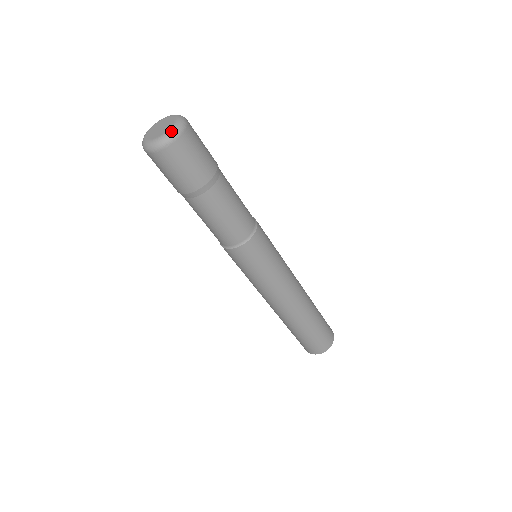
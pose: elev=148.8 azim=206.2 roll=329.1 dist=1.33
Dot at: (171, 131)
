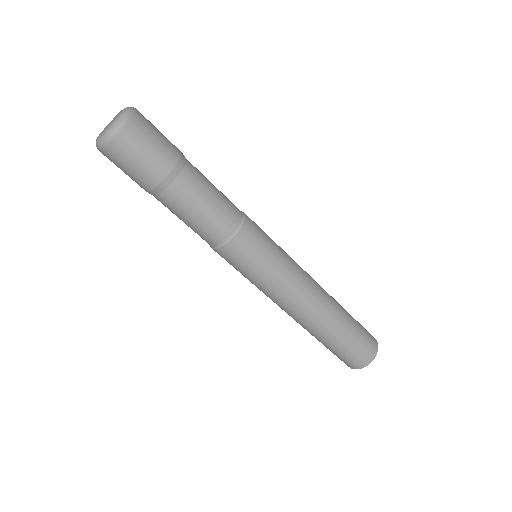
Dot at: (117, 120)
